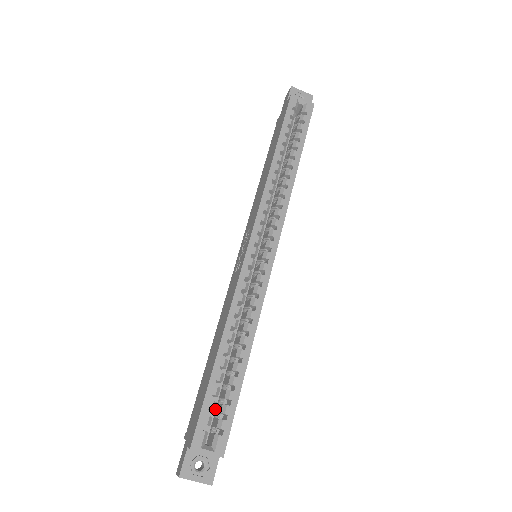
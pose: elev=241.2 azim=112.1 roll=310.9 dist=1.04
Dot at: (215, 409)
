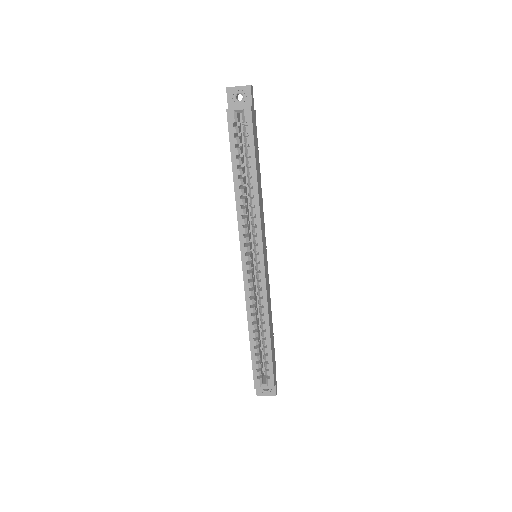
Dot at: occluded
